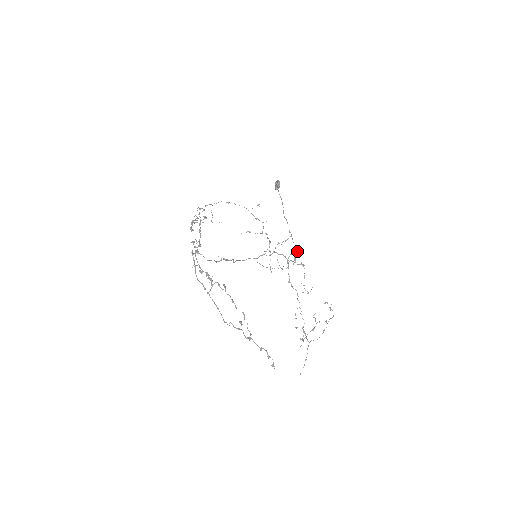
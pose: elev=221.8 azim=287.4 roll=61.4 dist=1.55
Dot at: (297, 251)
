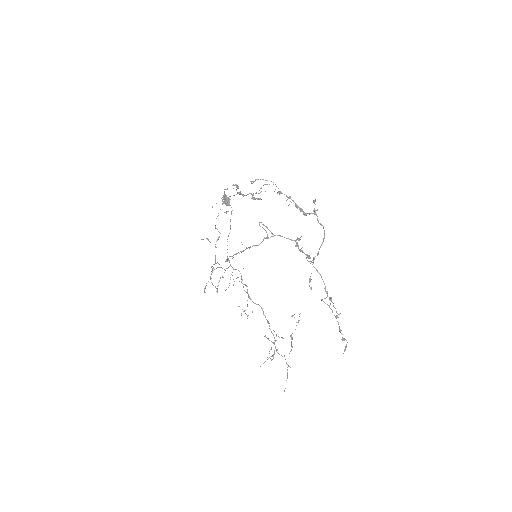
Dot at: occluded
